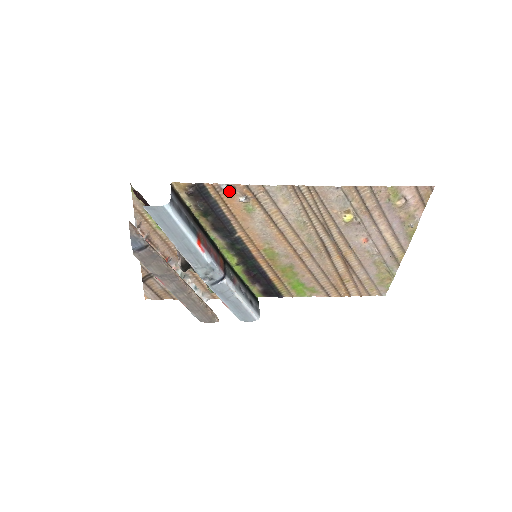
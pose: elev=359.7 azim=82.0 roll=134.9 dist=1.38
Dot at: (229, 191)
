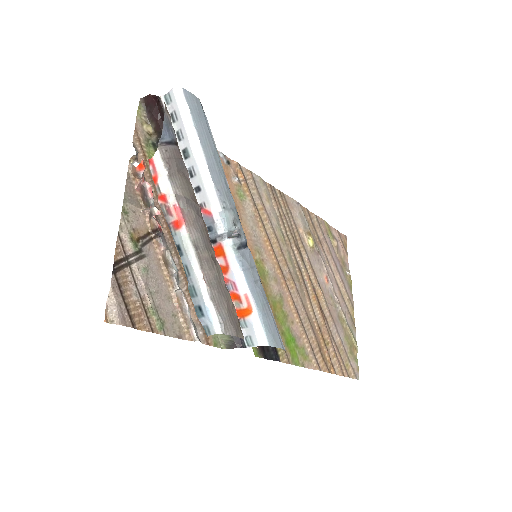
Dot at: (225, 164)
